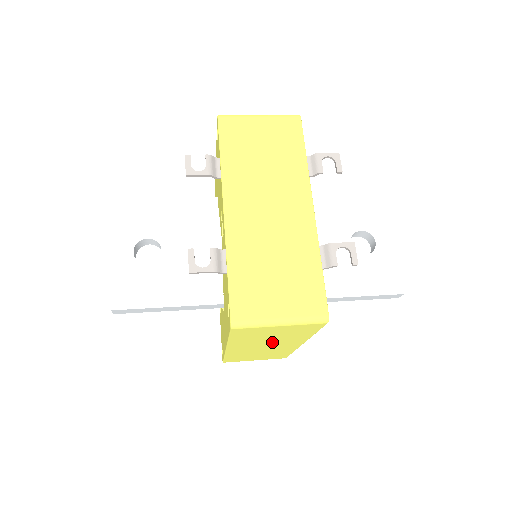
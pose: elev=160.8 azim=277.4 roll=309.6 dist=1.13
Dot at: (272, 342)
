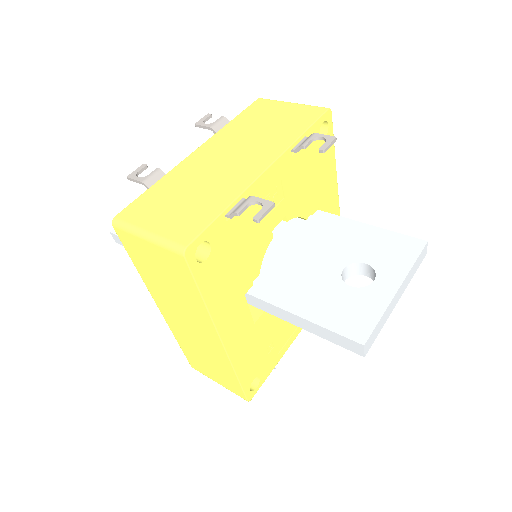
Dot at: (183, 309)
